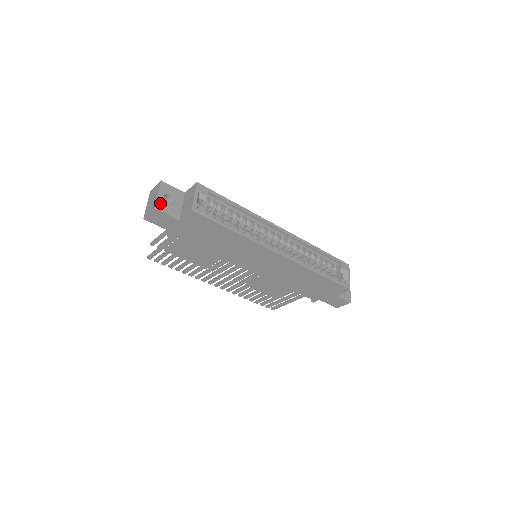
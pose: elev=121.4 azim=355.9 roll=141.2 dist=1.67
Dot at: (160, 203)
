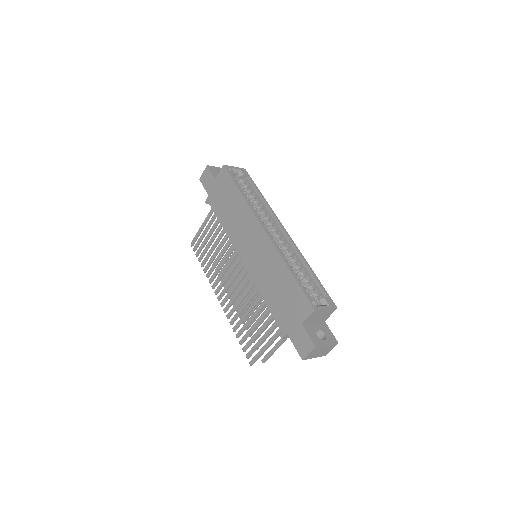
Dot at: (214, 168)
